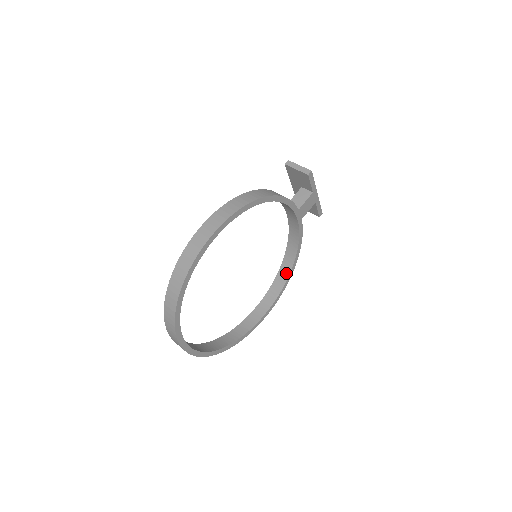
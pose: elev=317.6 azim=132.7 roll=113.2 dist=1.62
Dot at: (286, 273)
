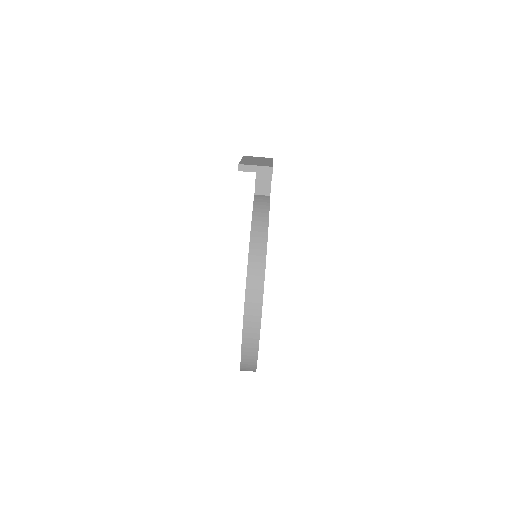
Dot at: occluded
